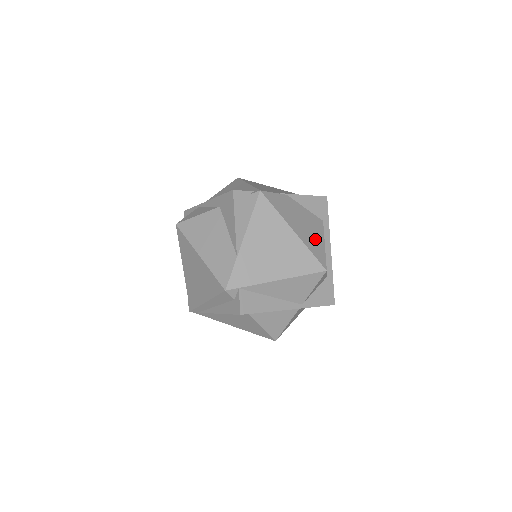
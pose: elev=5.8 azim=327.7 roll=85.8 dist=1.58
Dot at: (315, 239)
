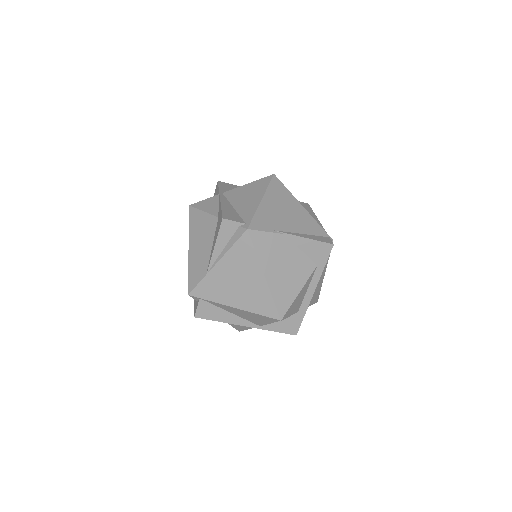
Dot at: (289, 286)
